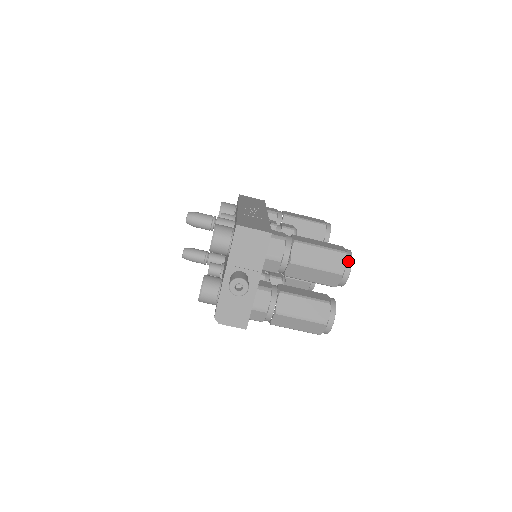
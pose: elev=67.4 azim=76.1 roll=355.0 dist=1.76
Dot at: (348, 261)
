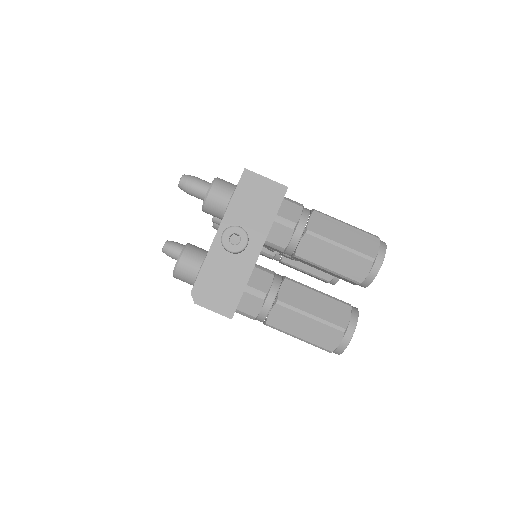
Dot at: (381, 247)
